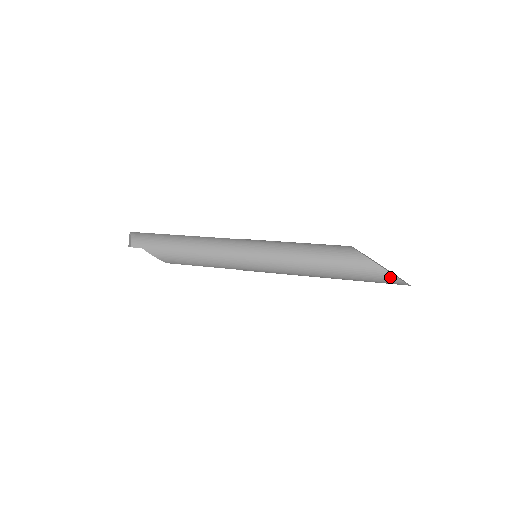
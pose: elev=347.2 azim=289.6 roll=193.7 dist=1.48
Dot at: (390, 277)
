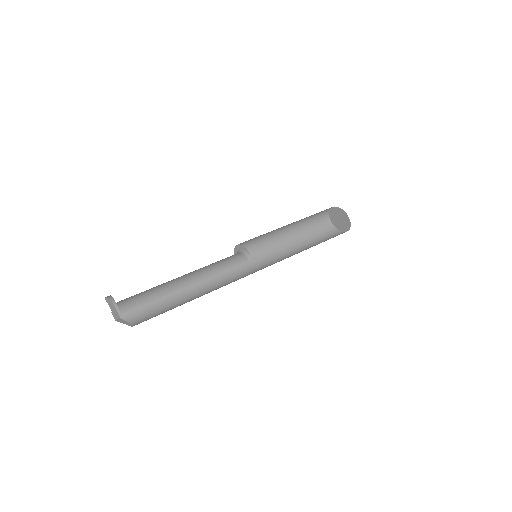
Dot at: occluded
